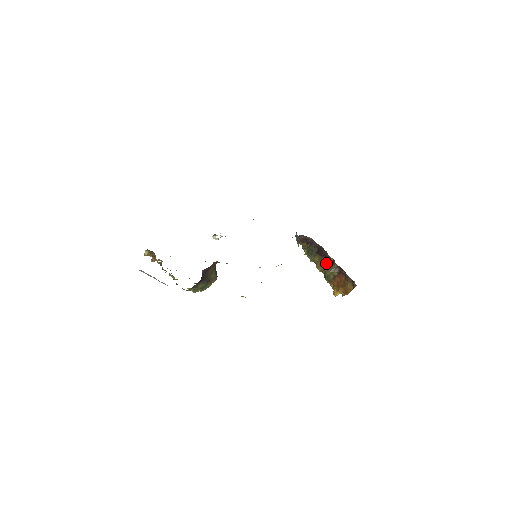
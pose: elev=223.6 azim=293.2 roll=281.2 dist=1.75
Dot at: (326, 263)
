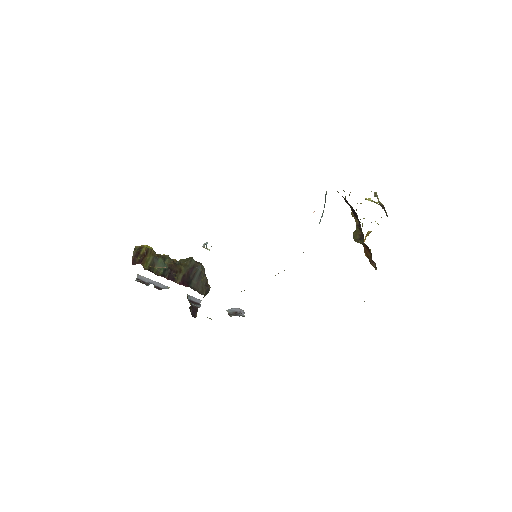
Dot at: (358, 228)
